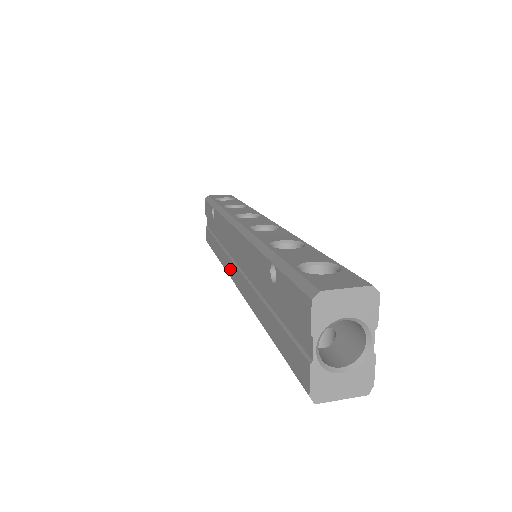
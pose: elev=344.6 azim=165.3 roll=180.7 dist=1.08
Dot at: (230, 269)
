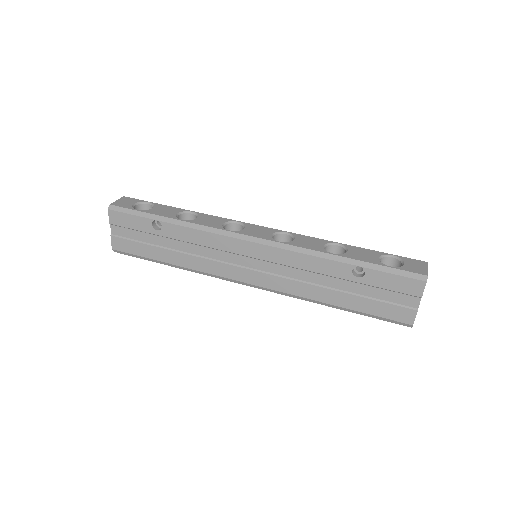
Dot at: (228, 272)
